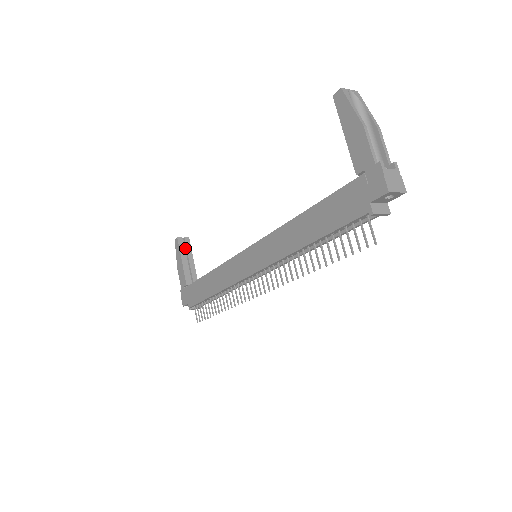
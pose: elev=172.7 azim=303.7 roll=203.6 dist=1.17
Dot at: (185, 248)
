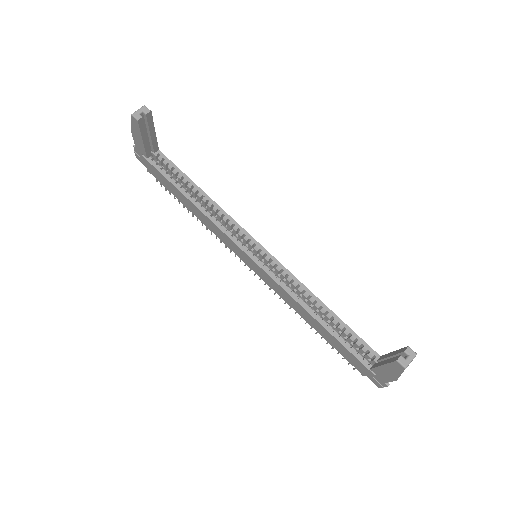
Dot at: (145, 122)
